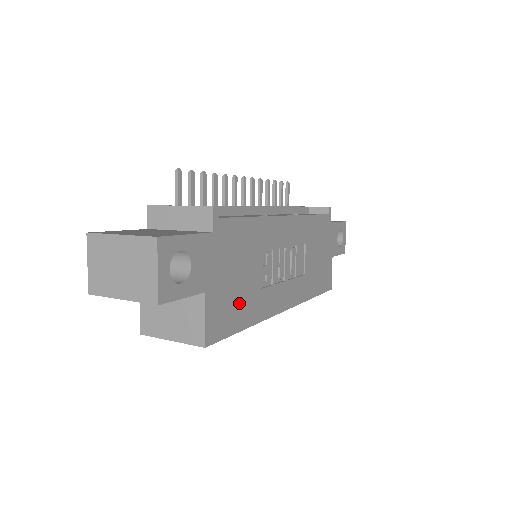
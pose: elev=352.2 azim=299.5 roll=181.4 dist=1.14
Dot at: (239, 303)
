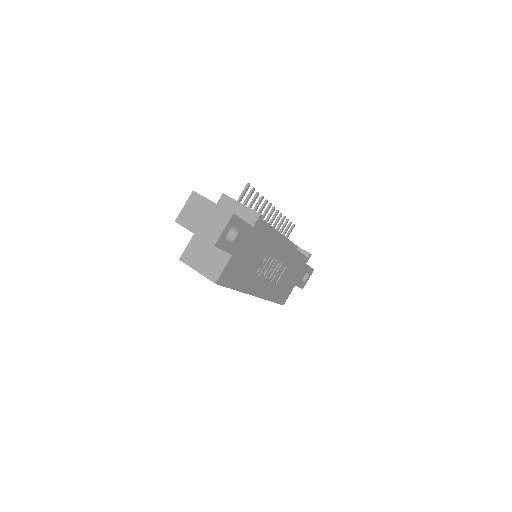
Dot at: (241, 273)
